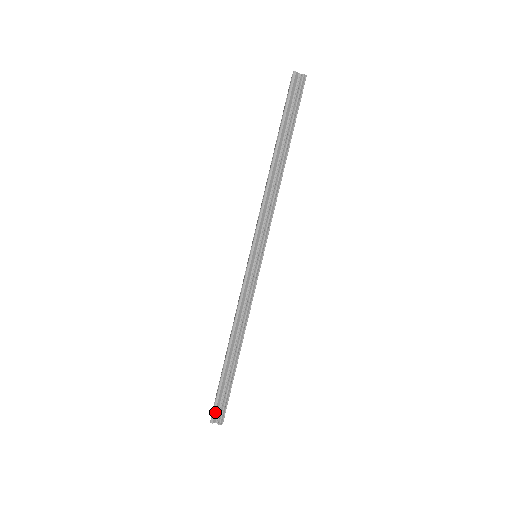
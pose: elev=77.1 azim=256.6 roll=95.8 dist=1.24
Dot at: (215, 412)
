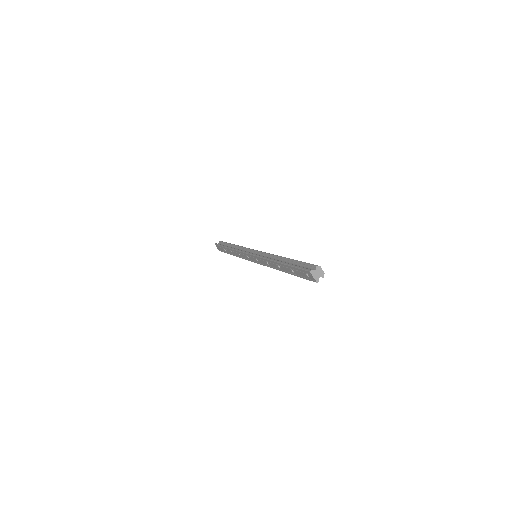
Dot at: (306, 269)
